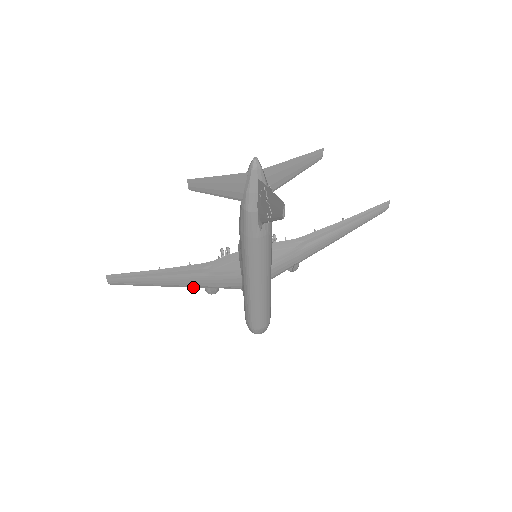
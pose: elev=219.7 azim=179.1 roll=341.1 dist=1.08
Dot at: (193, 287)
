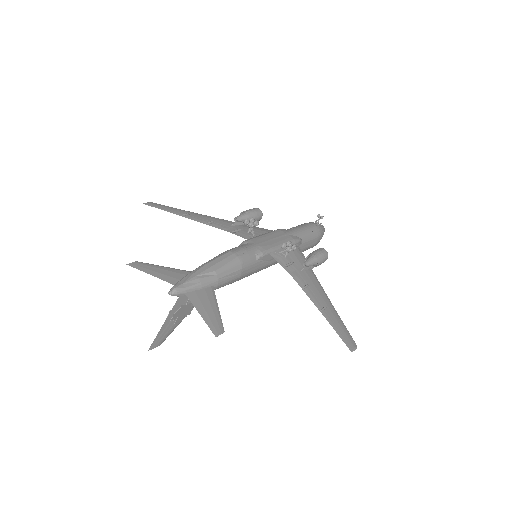
Dot at: (224, 220)
